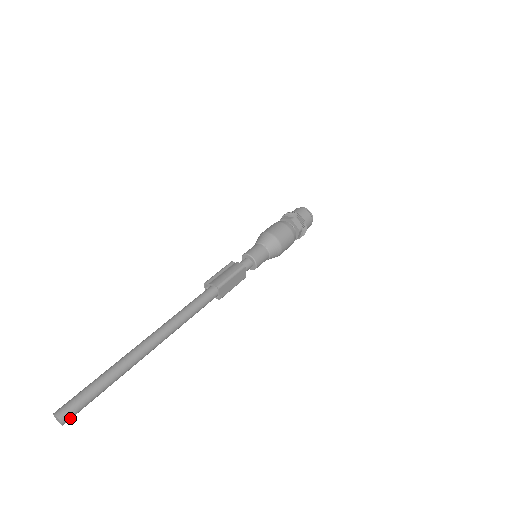
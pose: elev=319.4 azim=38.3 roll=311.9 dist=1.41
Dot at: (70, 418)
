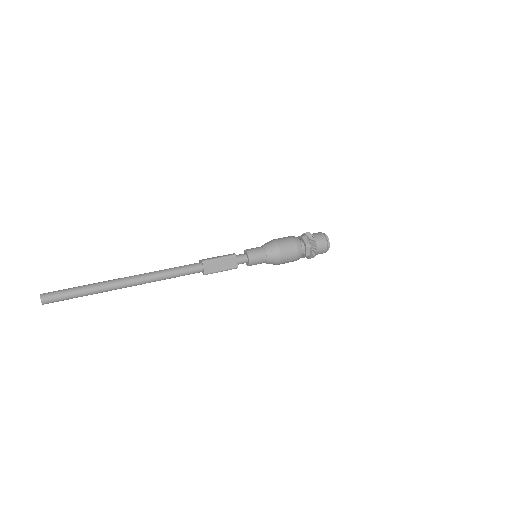
Dot at: (48, 301)
